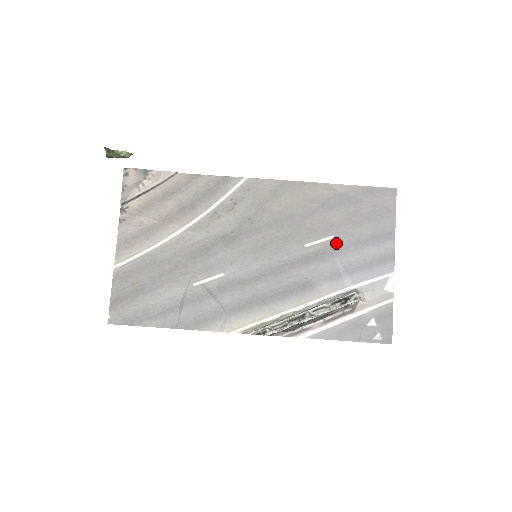
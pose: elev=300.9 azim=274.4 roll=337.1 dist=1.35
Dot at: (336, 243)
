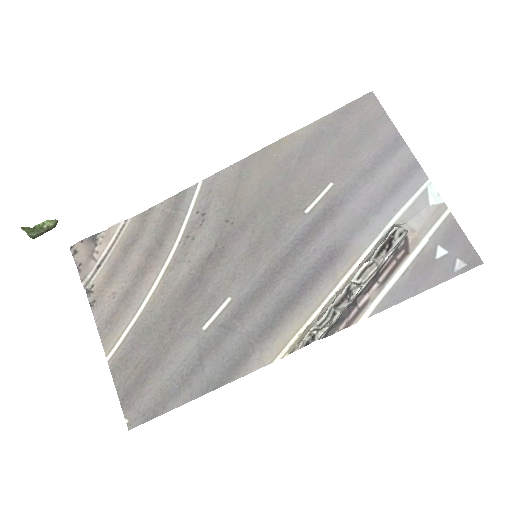
Dot at: (339, 188)
